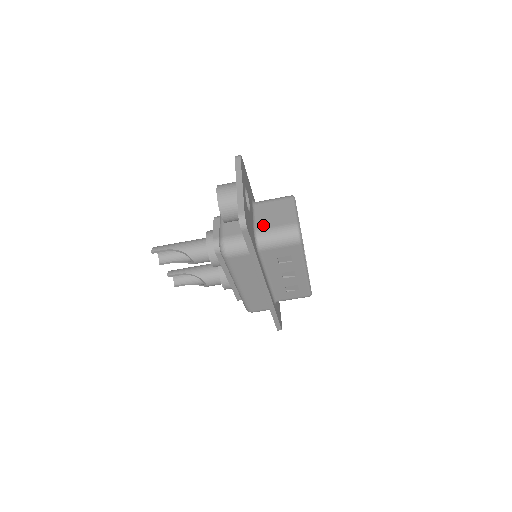
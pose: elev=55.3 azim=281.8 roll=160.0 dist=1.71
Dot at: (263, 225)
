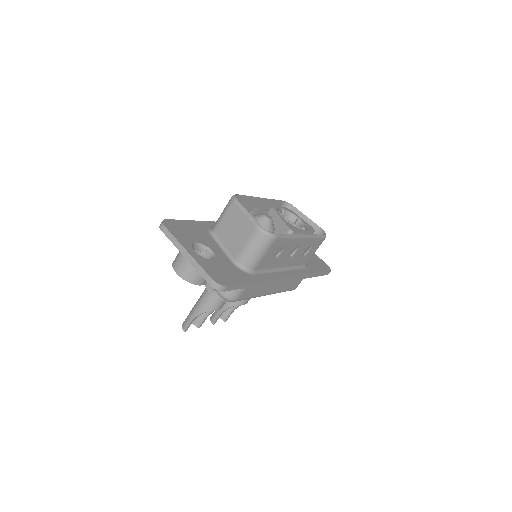
Dot at: (235, 251)
